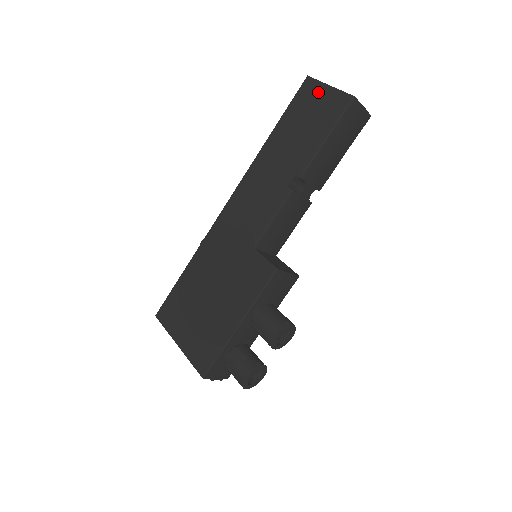
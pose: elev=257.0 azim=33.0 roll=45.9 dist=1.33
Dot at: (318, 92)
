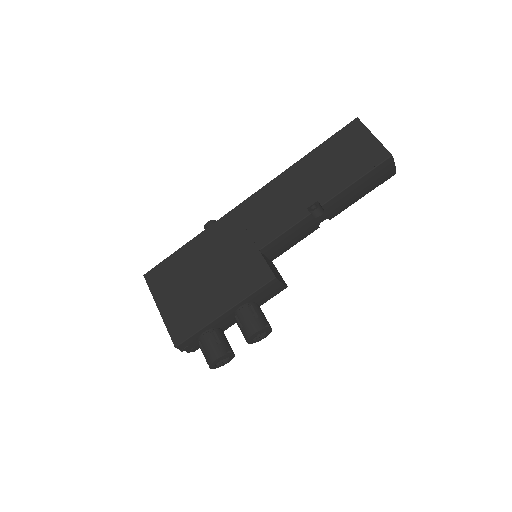
Dot at: (362, 137)
